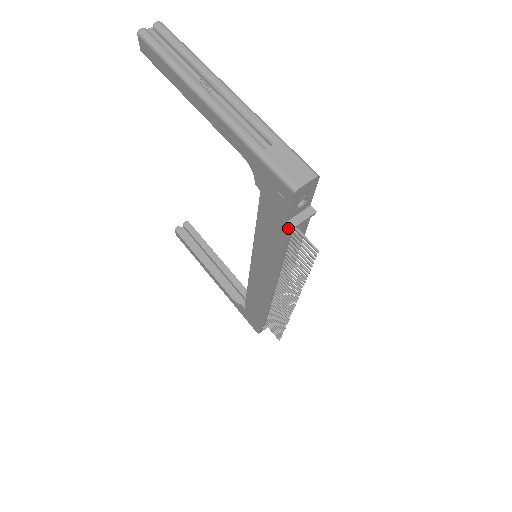
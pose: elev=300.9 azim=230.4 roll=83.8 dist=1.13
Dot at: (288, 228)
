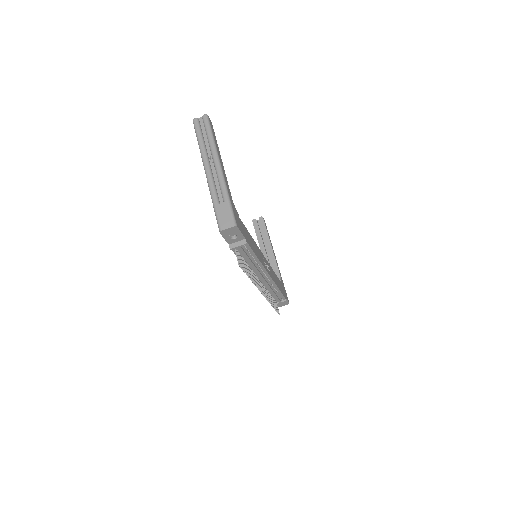
Dot at: (231, 248)
